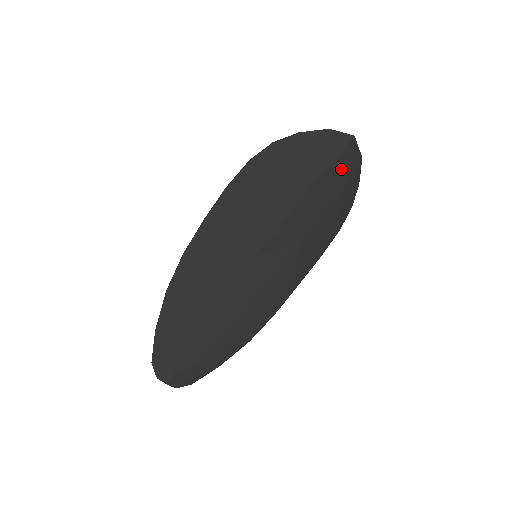
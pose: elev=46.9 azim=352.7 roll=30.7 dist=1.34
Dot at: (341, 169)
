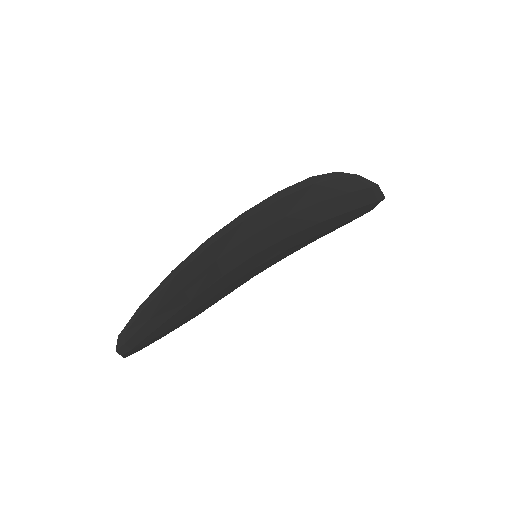
Dot at: (356, 213)
